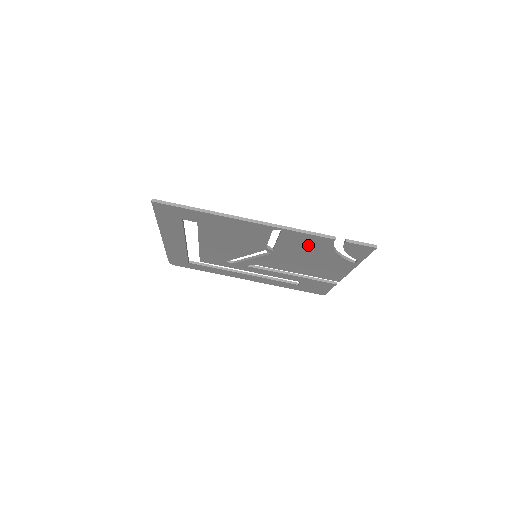
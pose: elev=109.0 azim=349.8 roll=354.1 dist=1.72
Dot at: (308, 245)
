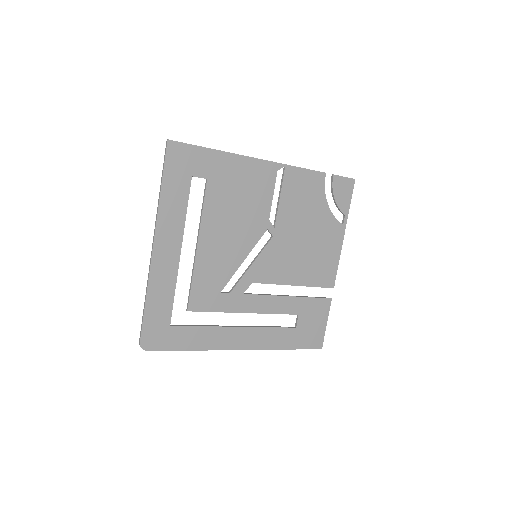
Dot at: (305, 197)
